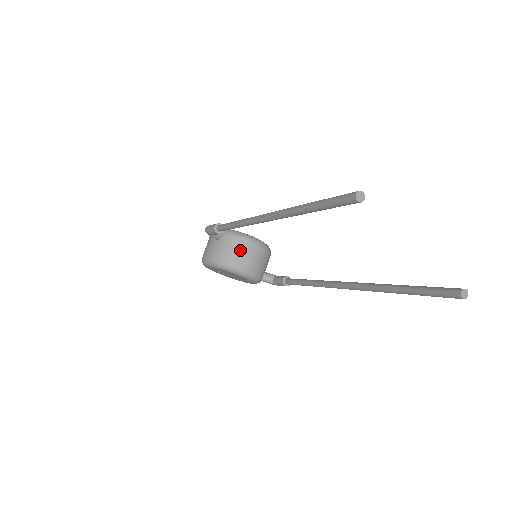
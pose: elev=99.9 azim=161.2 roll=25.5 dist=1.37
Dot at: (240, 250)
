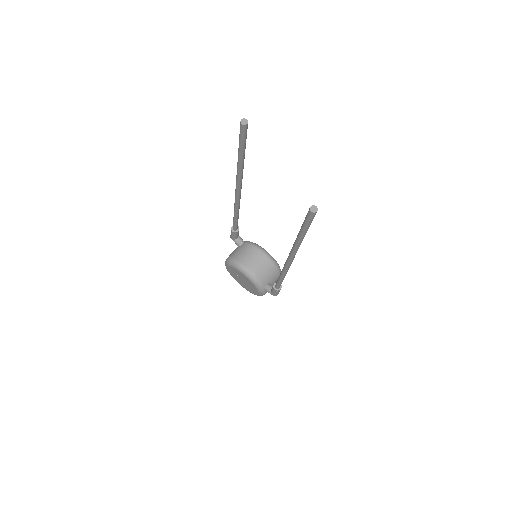
Dot at: (250, 254)
